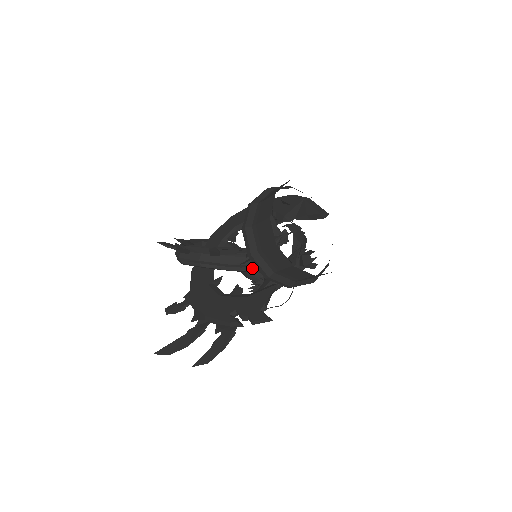
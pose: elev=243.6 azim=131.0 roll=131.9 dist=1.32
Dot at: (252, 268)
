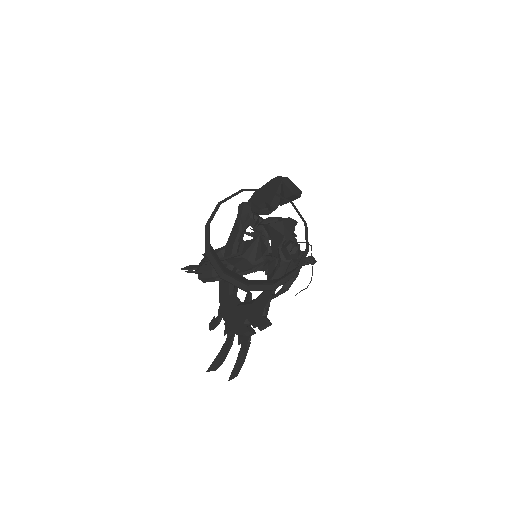
Dot at: occluded
